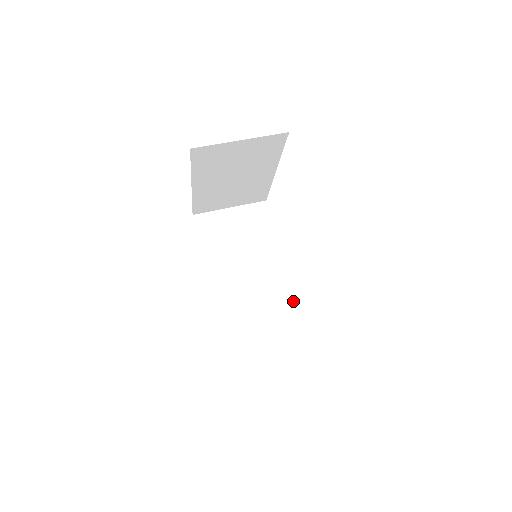
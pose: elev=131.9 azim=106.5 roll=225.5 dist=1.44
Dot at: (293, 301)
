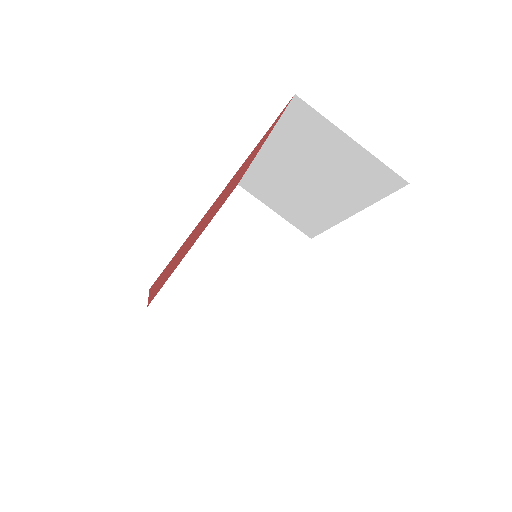
Dot at: (326, 227)
